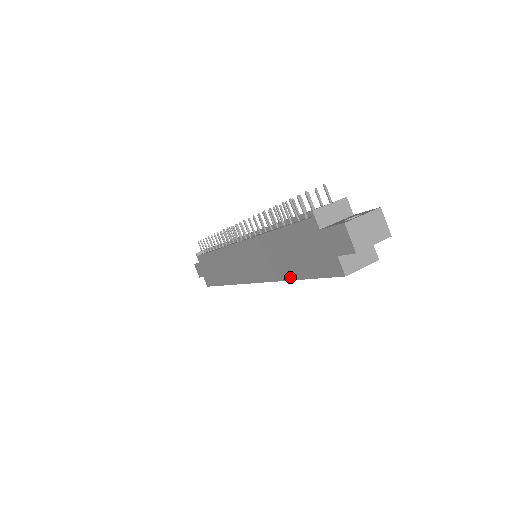
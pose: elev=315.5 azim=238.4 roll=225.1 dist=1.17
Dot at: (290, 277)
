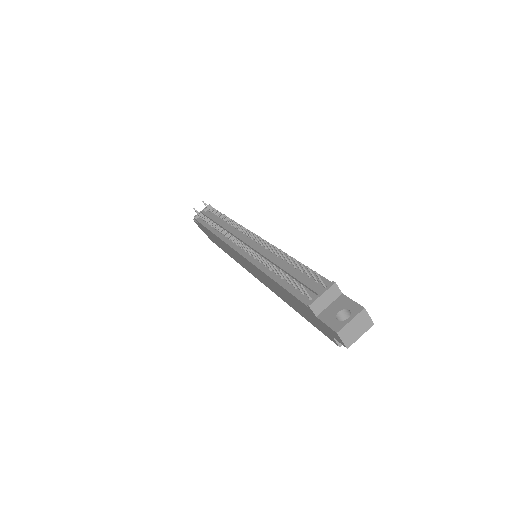
Dot at: (292, 307)
